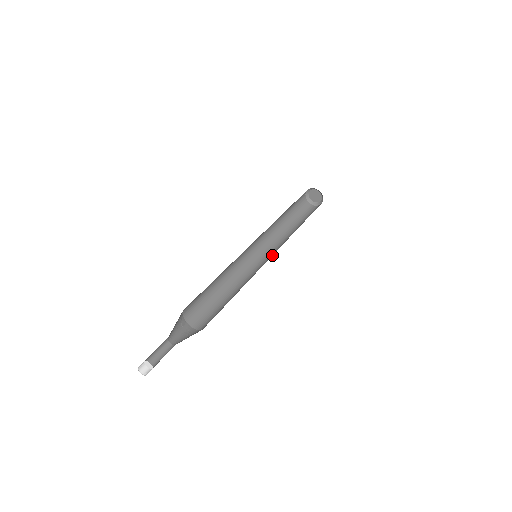
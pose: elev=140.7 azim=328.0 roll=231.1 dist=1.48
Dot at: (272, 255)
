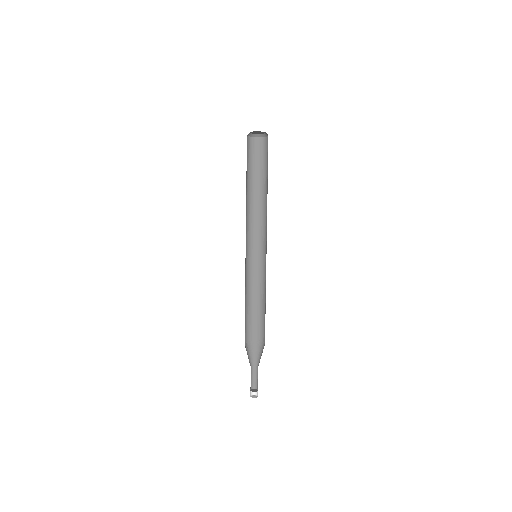
Dot at: (263, 241)
